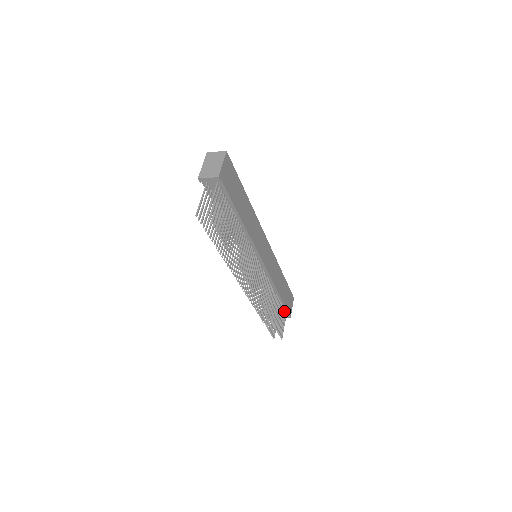
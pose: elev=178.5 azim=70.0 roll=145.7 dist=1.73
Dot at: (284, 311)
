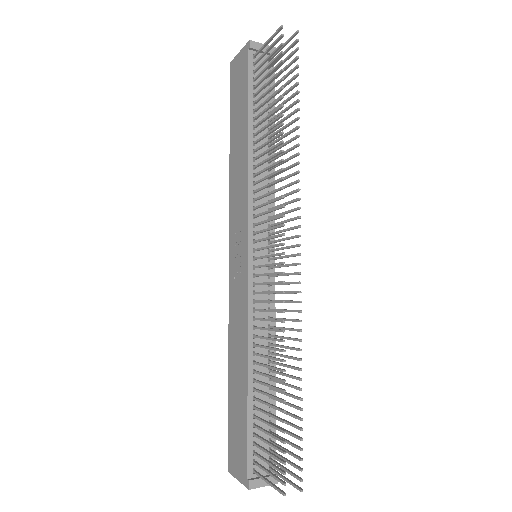
Dot at: (271, 450)
